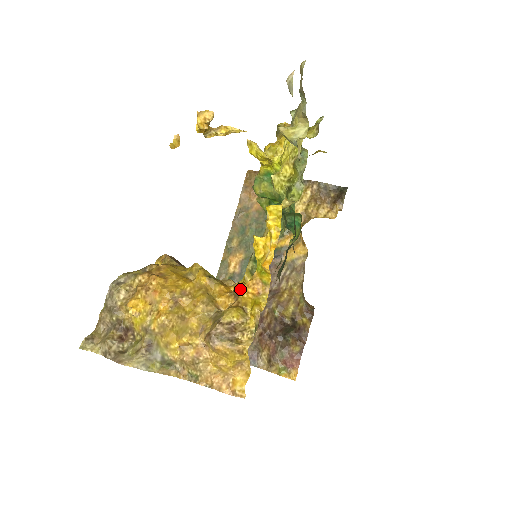
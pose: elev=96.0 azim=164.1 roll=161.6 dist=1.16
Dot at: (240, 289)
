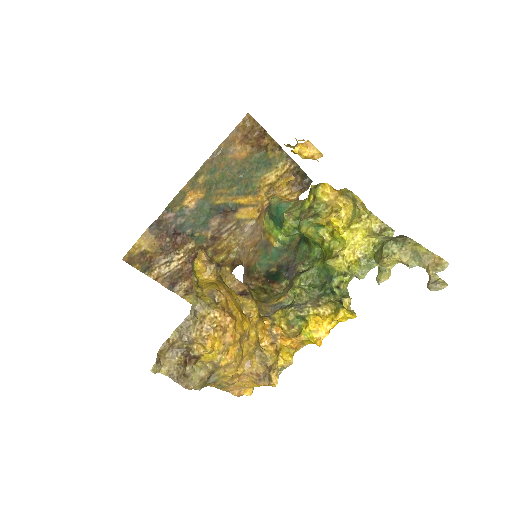
Dot at: (278, 333)
